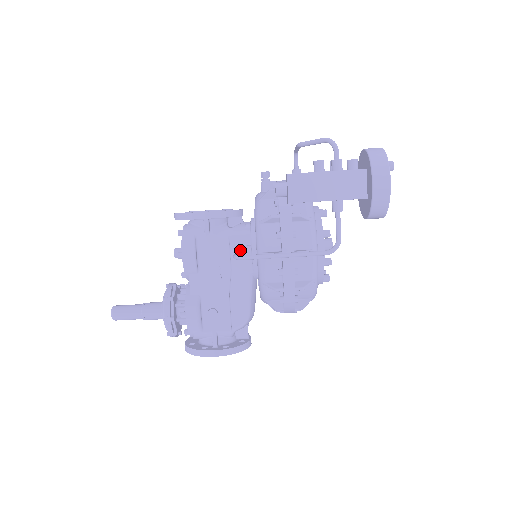
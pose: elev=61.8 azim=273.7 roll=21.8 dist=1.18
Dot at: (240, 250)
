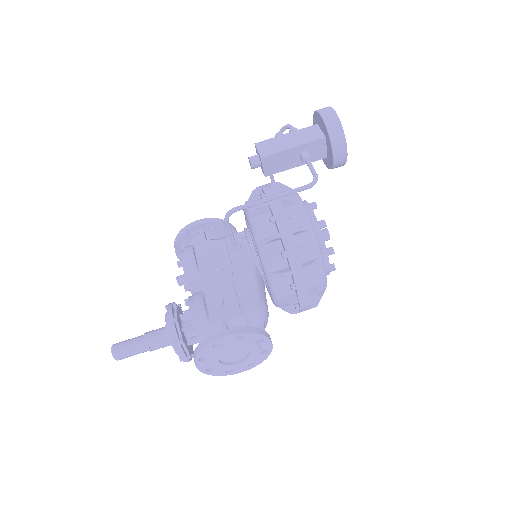
Dot at: (236, 243)
